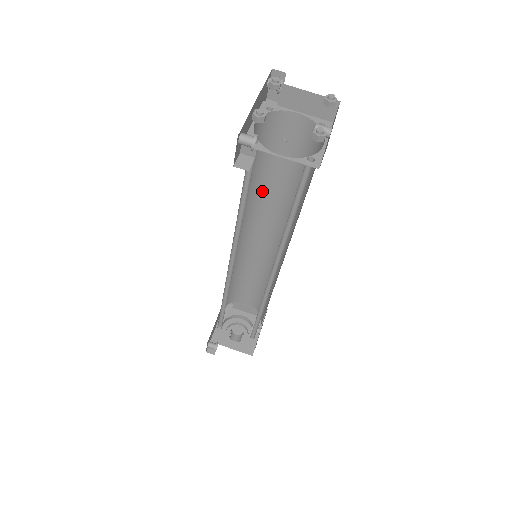
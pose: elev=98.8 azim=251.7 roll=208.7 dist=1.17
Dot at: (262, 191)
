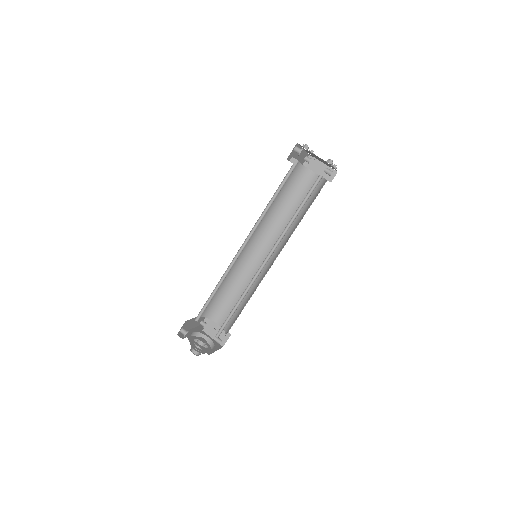
Dot at: (277, 217)
